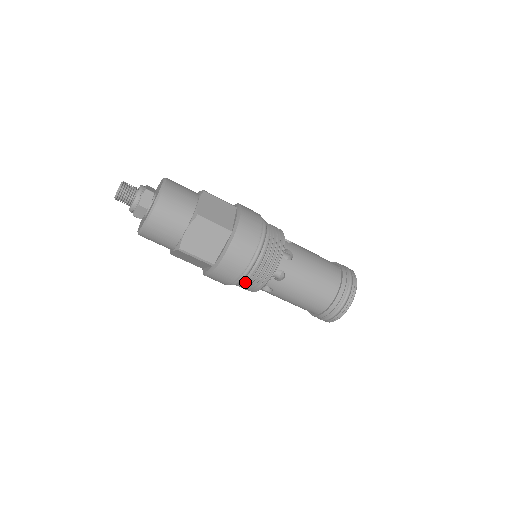
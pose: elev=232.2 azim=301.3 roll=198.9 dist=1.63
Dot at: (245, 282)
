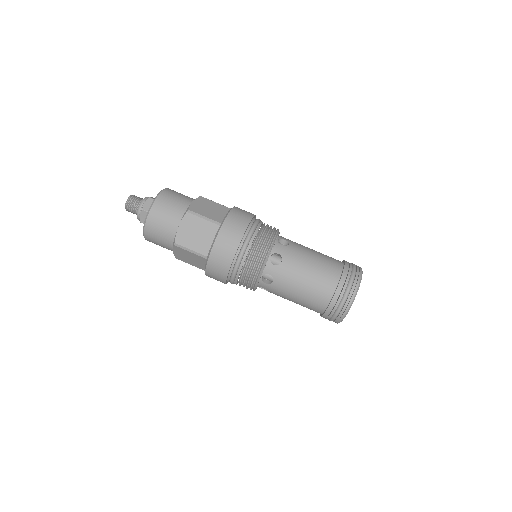
Dot at: (253, 244)
